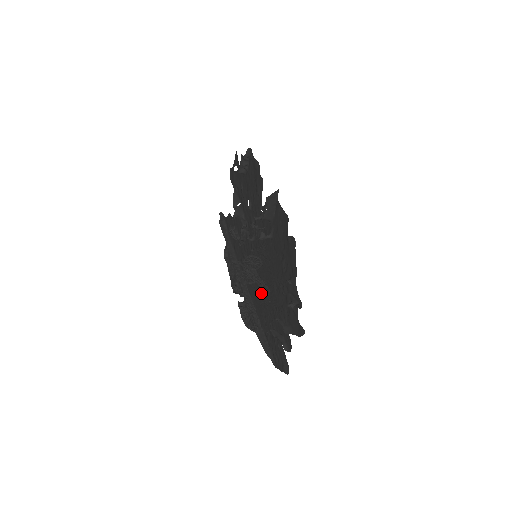
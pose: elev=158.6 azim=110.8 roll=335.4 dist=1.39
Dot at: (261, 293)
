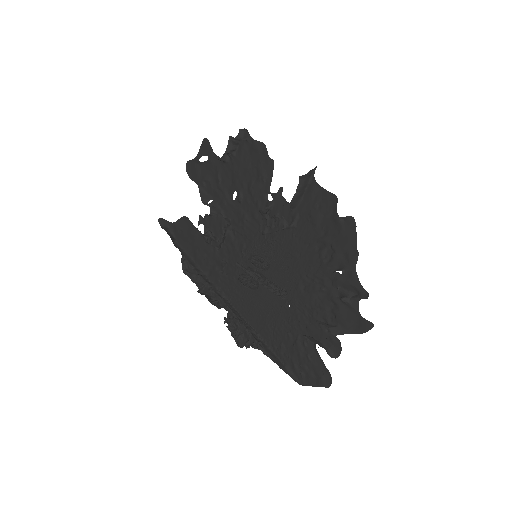
Dot at: (265, 300)
